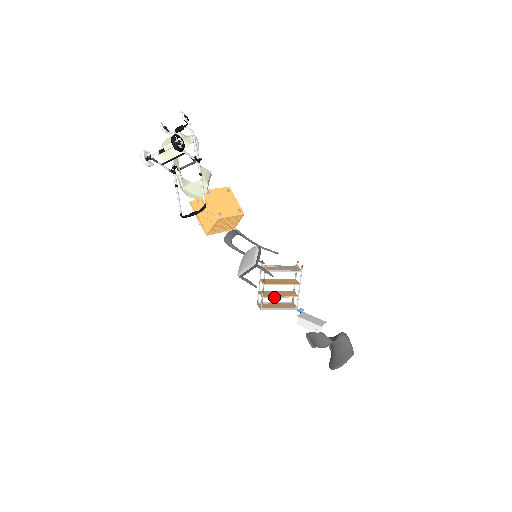
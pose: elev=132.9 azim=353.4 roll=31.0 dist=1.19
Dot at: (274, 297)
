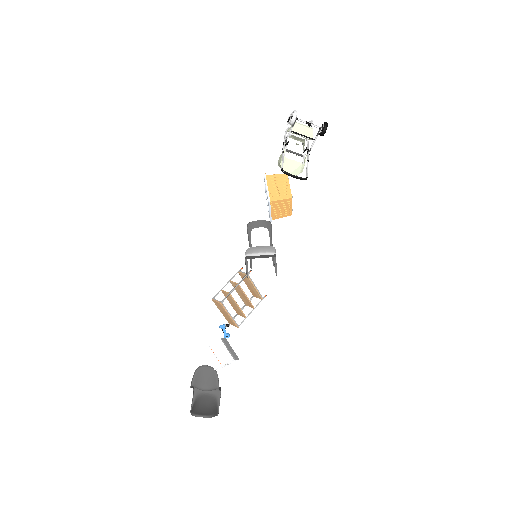
Dot at: (235, 301)
